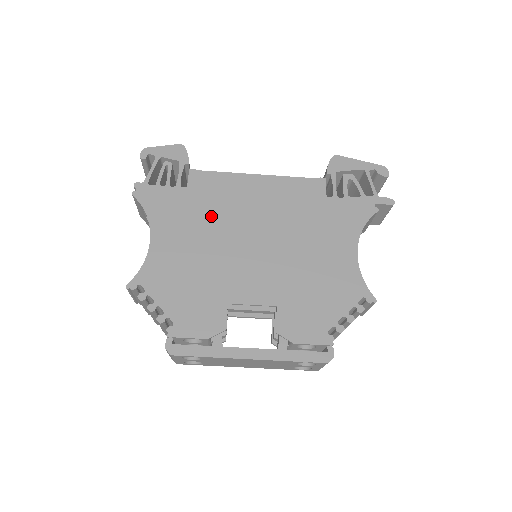
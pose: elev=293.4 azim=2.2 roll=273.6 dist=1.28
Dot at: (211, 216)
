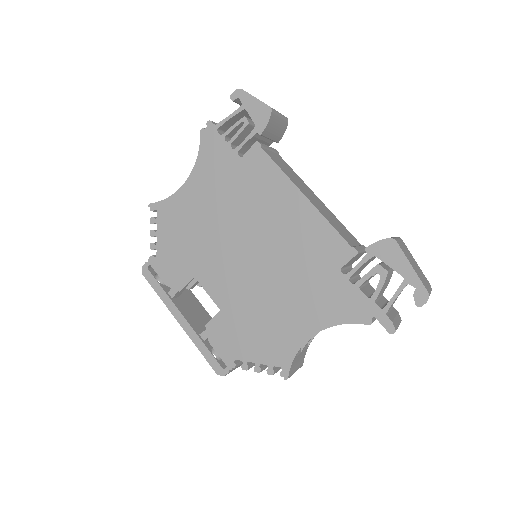
Dot at: (237, 201)
